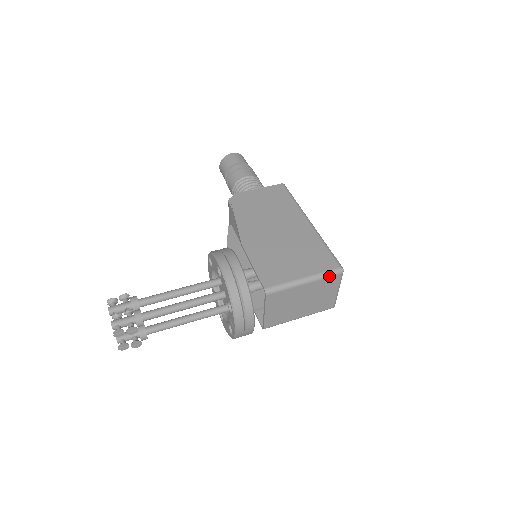
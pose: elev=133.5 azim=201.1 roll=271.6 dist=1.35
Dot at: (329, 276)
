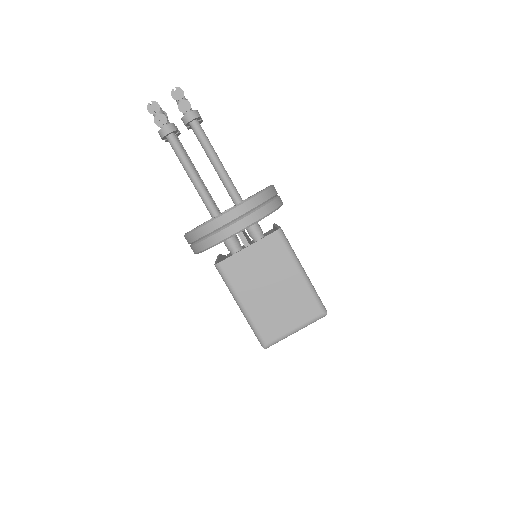
Dot at: (316, 299)
